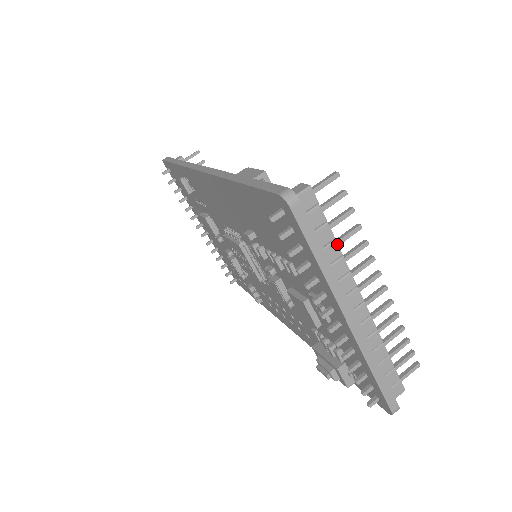
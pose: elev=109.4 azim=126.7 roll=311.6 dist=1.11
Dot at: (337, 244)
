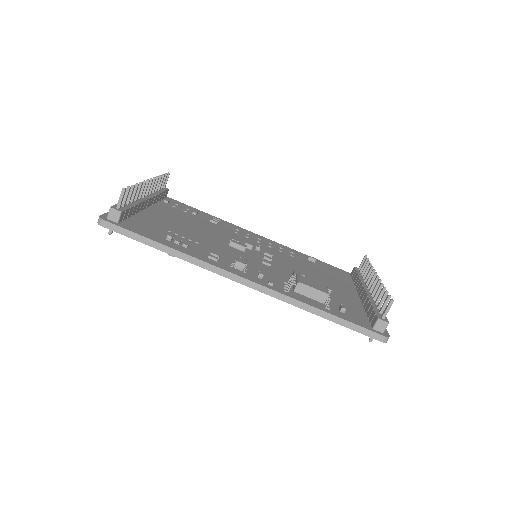
Dot at: occluded
